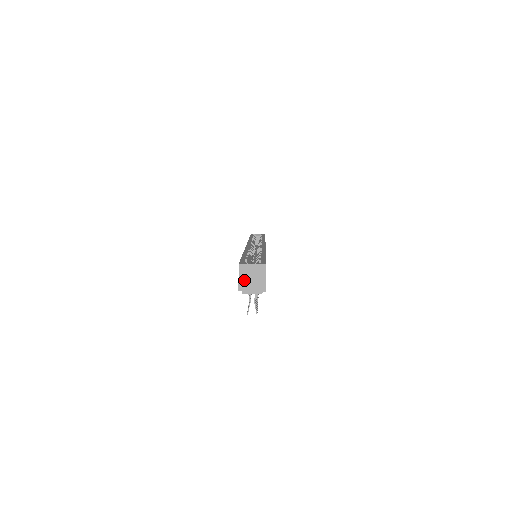
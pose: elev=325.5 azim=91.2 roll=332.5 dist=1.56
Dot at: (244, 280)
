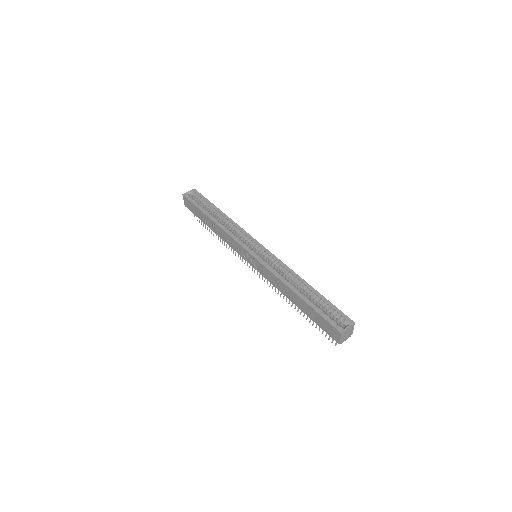
Dot at: (343, 338)
